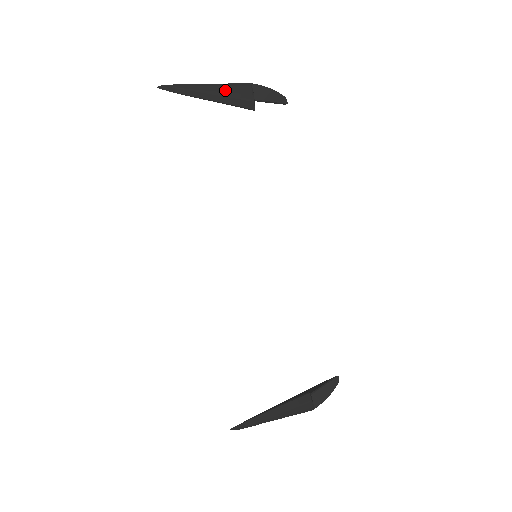
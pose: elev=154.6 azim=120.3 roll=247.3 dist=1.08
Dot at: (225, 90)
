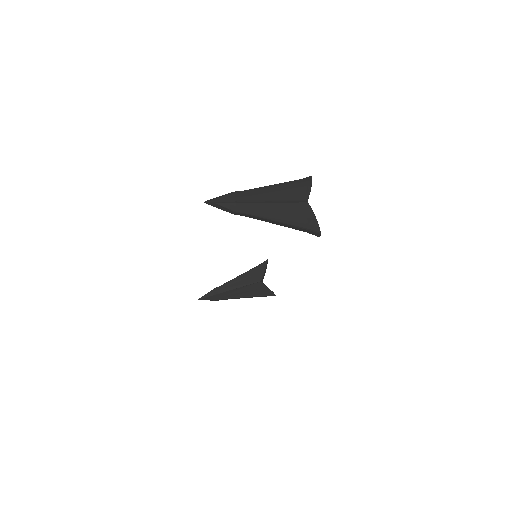
Dot at: (293, 218)
